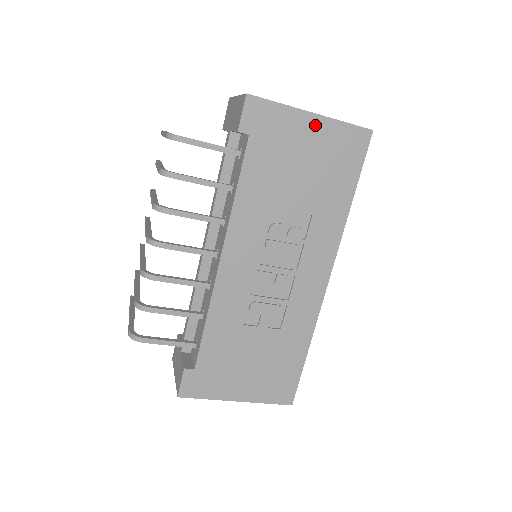
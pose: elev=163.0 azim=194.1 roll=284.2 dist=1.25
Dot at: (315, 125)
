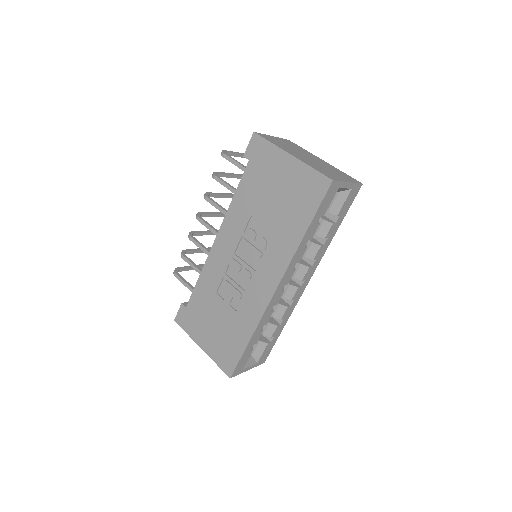
Dot at: (291, 164)
